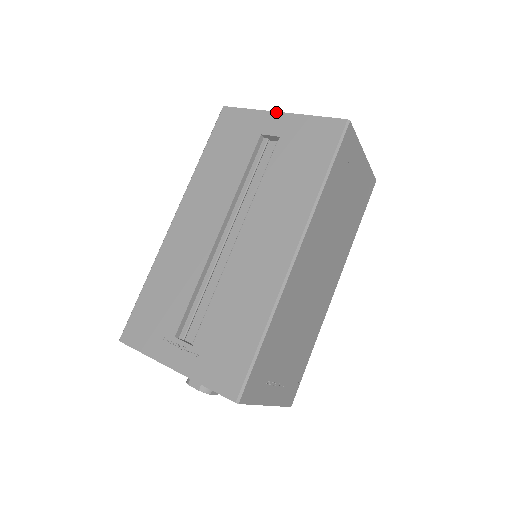
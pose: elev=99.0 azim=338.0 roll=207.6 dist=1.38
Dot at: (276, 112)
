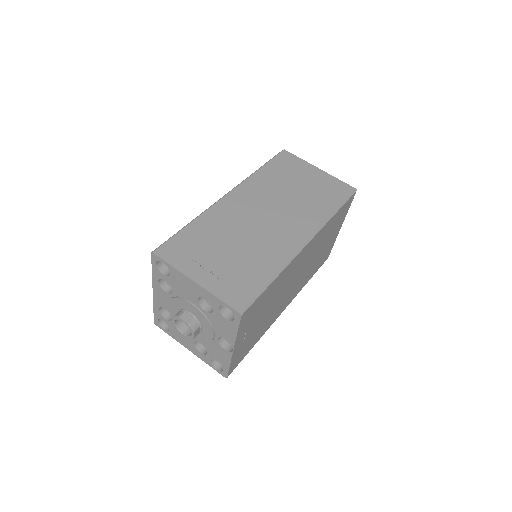
Dot at: occluded
